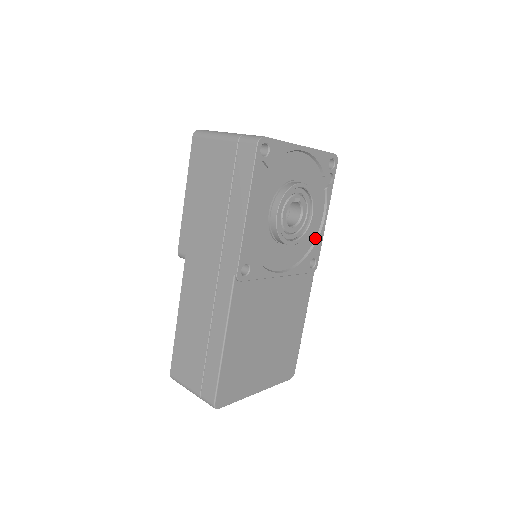
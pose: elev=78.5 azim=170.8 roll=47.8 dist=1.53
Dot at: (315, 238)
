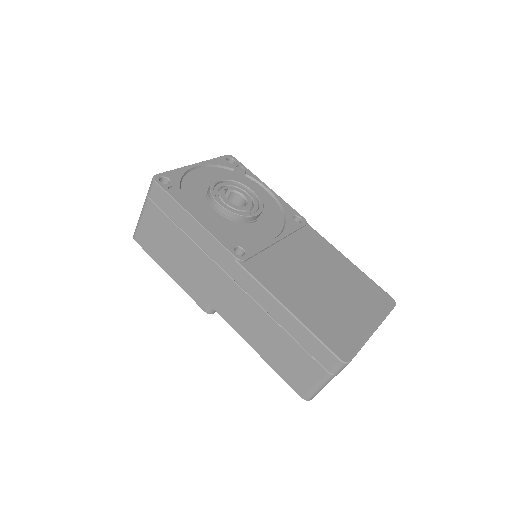
Dot at: (278, 205)
